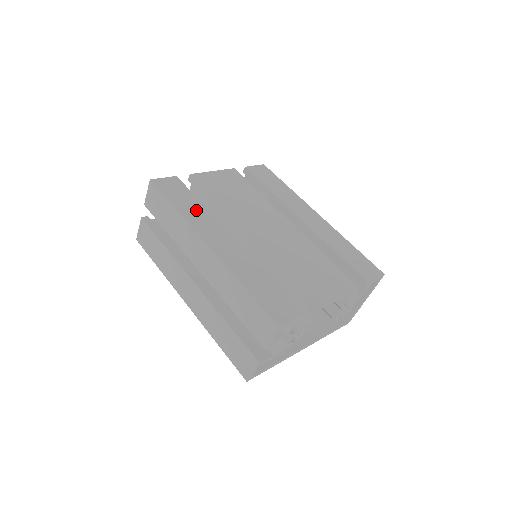
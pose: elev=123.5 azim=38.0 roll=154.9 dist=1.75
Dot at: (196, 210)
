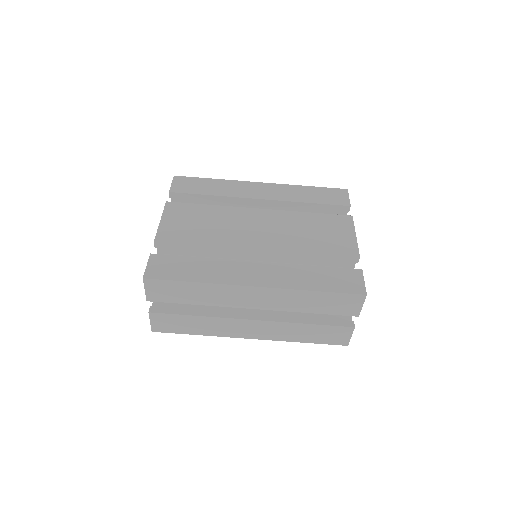
Dot at: (207, 267)
